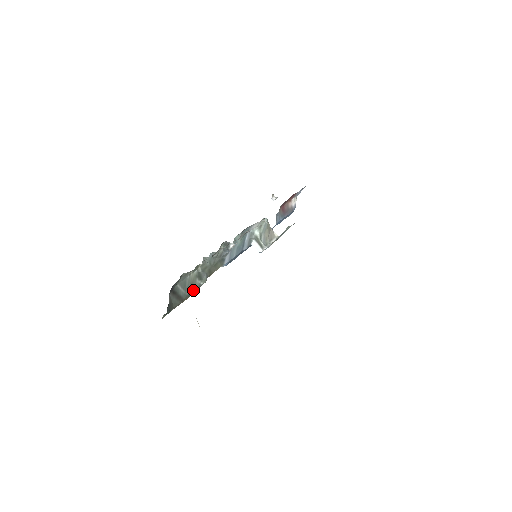
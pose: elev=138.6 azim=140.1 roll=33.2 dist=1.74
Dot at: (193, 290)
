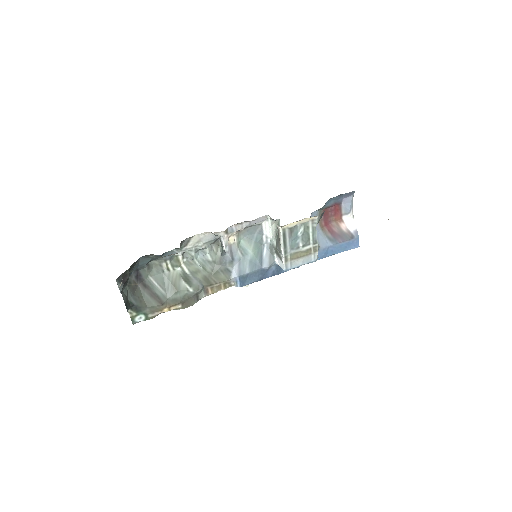
Dot at: (179, 295)
